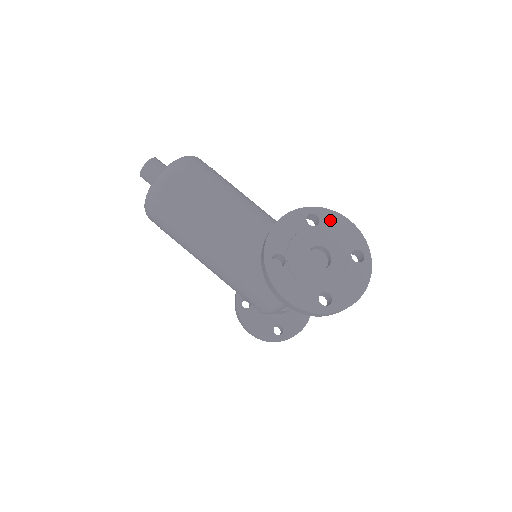
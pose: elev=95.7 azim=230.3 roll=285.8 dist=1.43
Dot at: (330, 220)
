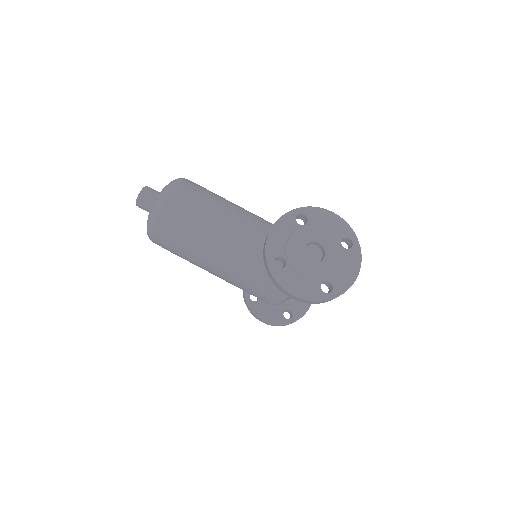
Dot at: (317, 216)
